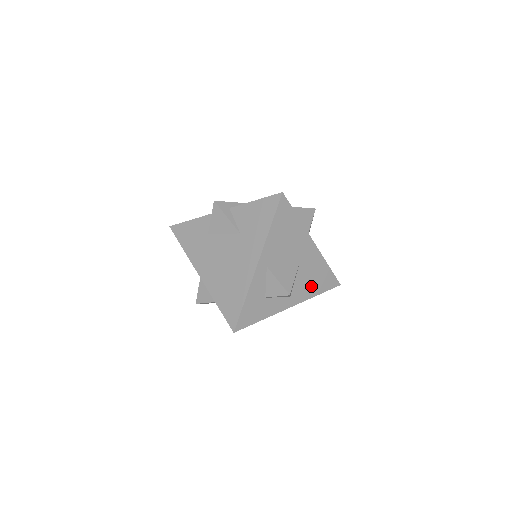
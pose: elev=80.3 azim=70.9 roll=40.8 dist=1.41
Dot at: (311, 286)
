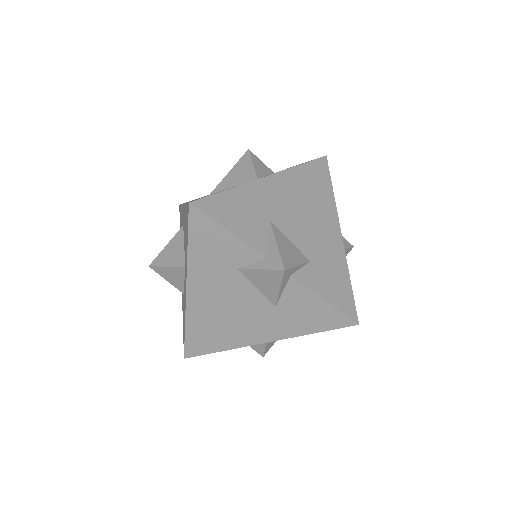
Dot at: occluded
